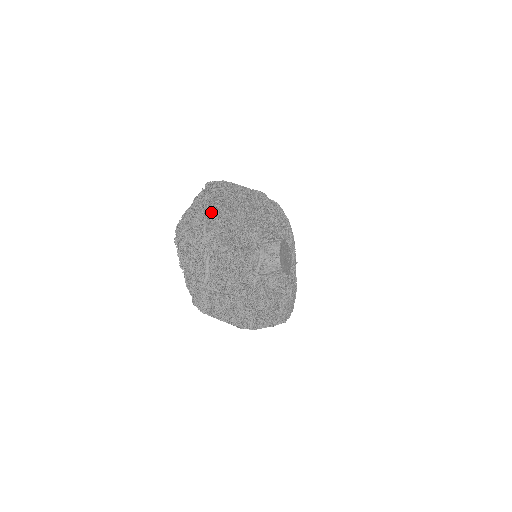
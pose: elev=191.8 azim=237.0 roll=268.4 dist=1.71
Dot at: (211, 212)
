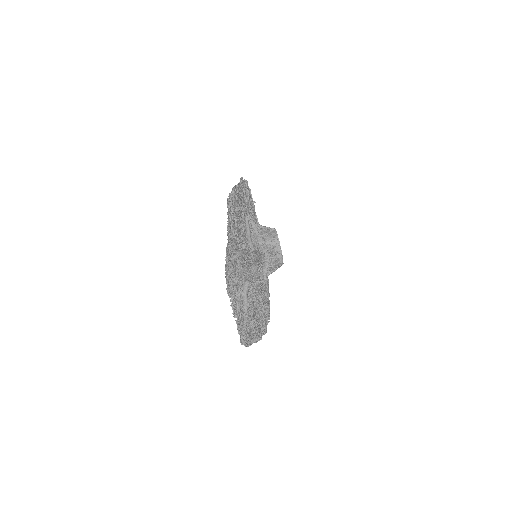
Dot at: (235, 235)
